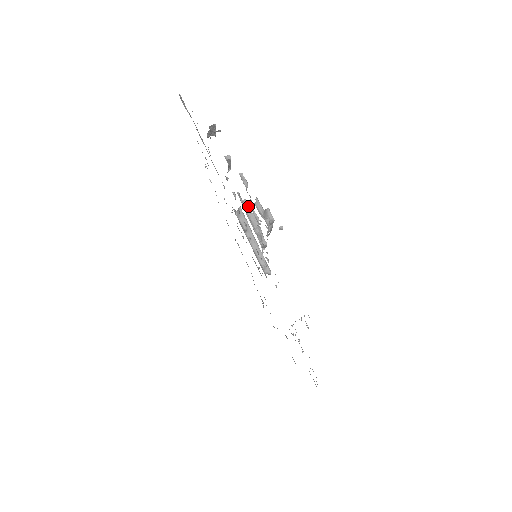
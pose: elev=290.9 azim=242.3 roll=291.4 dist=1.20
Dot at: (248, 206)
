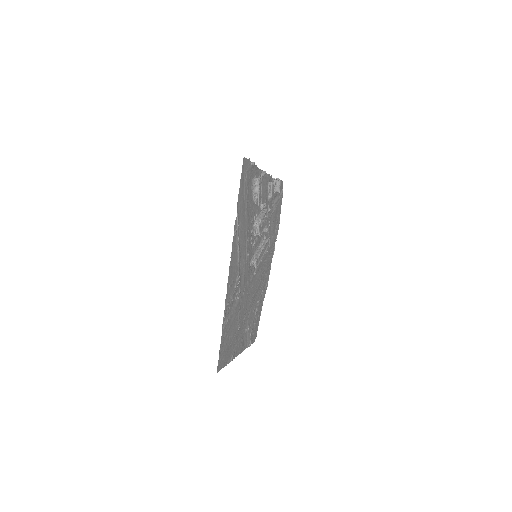
Dot at: (263, 204)
